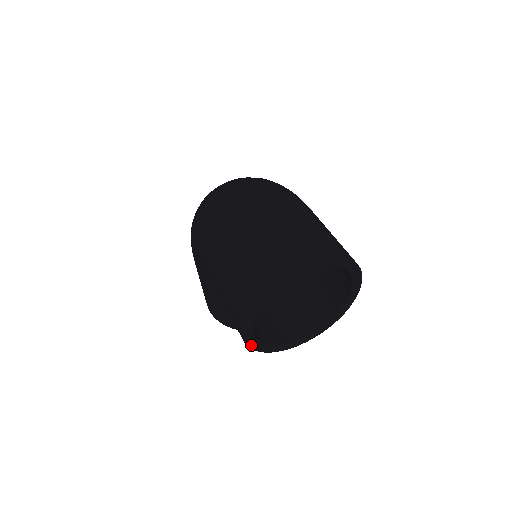
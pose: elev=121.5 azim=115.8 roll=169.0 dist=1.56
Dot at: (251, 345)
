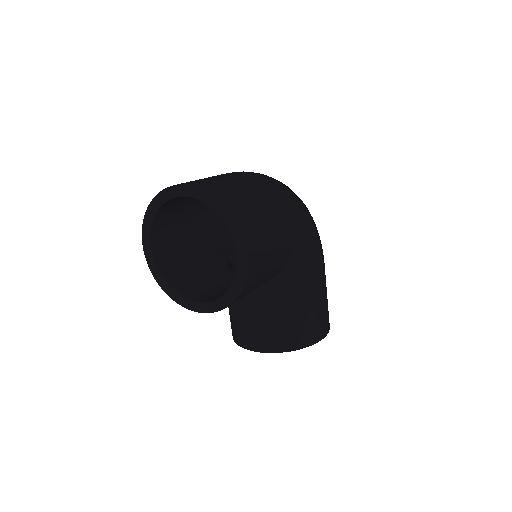
Dot at: (152, 270)
